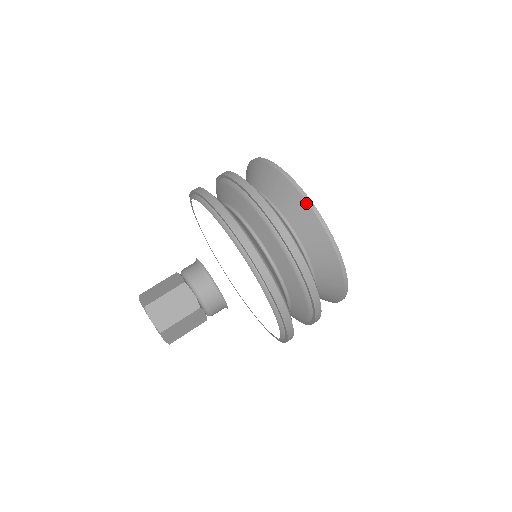
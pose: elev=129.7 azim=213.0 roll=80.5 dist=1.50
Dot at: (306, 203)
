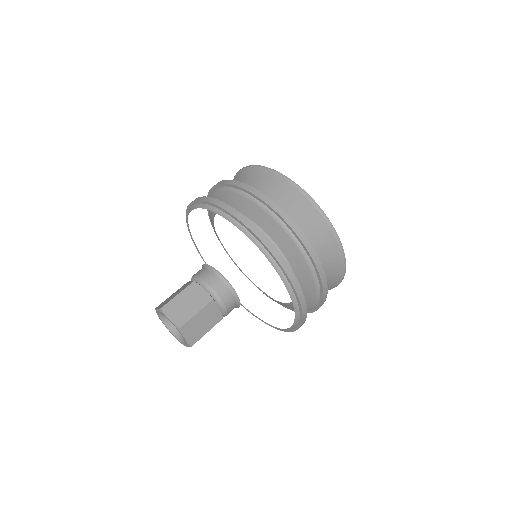
Dot at: (282, 179)
